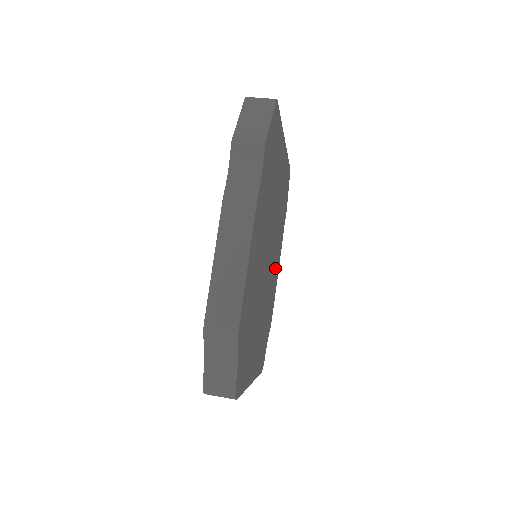
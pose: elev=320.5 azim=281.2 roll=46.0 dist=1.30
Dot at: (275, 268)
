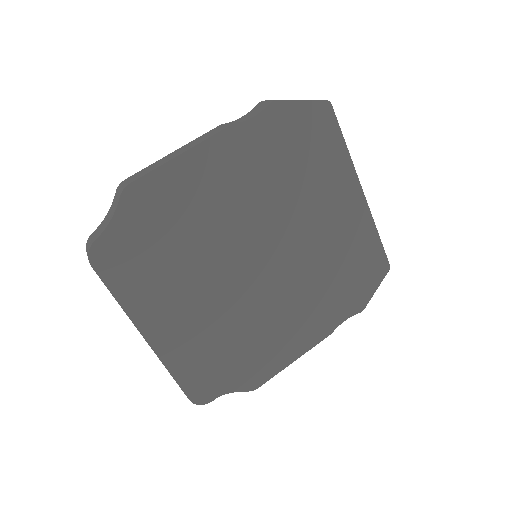
Dot at: (291, 323)
